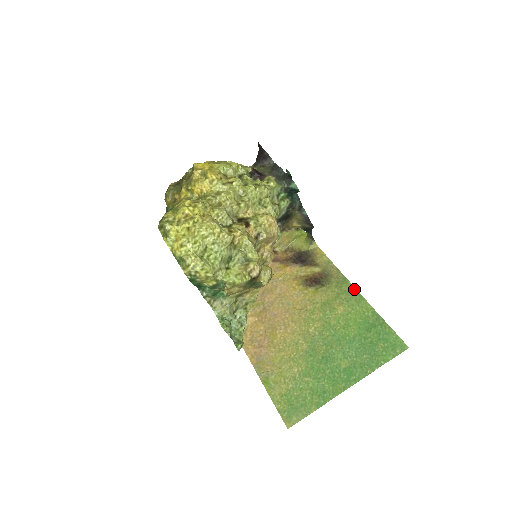
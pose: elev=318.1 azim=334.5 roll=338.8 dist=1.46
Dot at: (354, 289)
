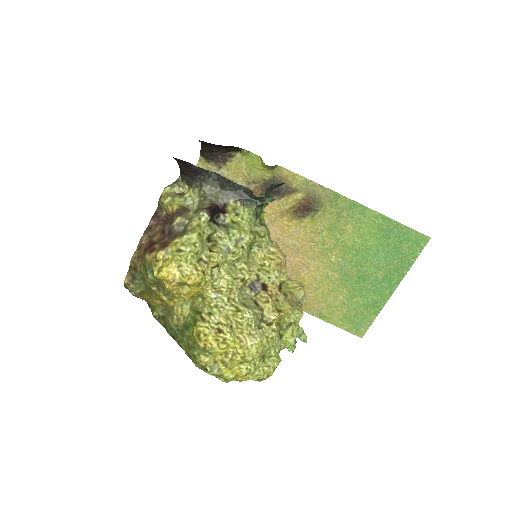
Dot at: (351, 202)
